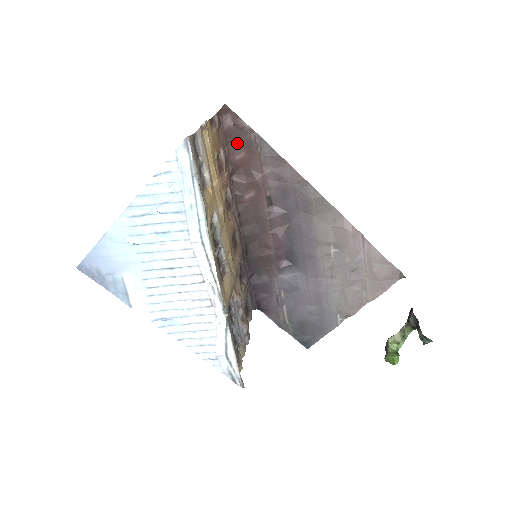
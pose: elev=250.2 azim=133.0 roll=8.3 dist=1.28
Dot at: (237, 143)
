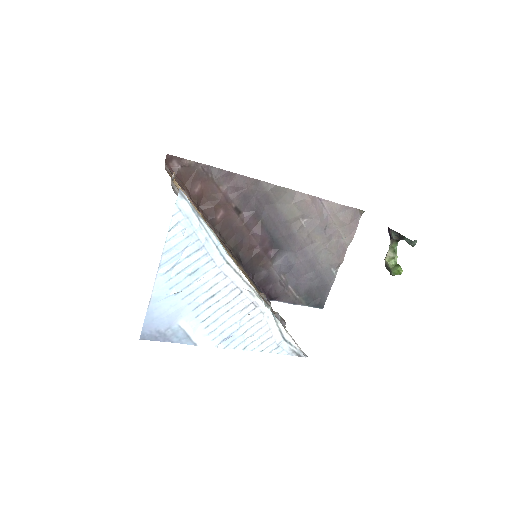
Dot at: (191, 179)
